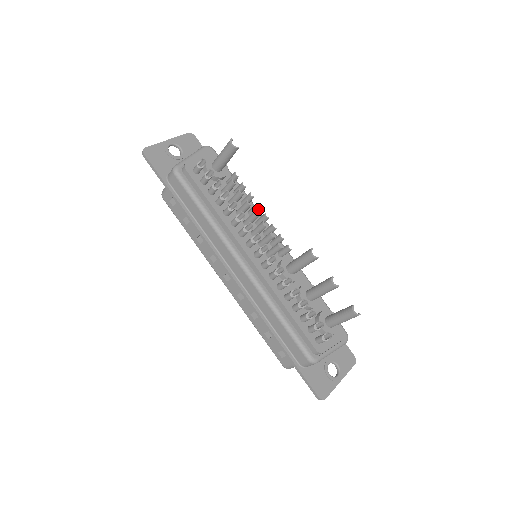
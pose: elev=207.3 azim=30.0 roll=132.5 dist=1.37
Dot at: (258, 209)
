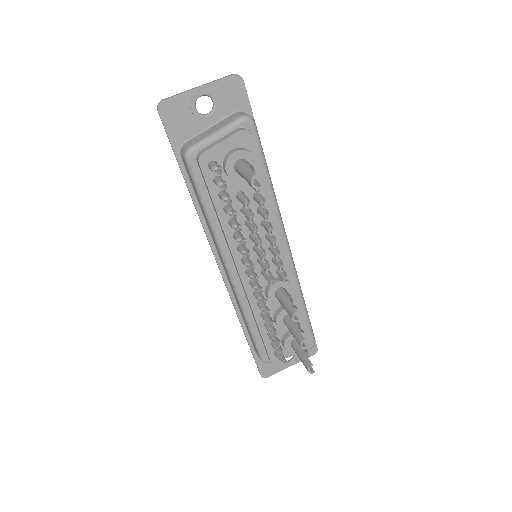
Dot at: (269, 232)
